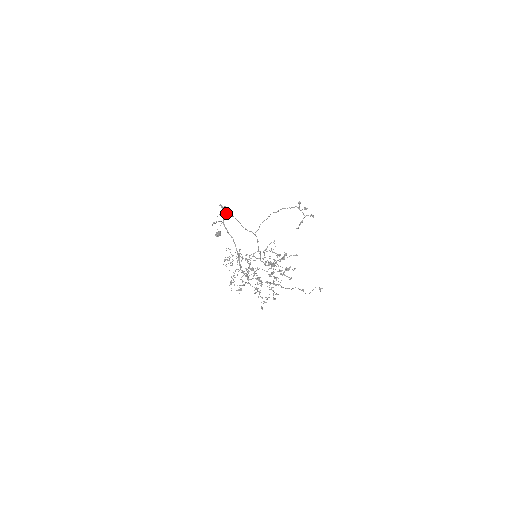
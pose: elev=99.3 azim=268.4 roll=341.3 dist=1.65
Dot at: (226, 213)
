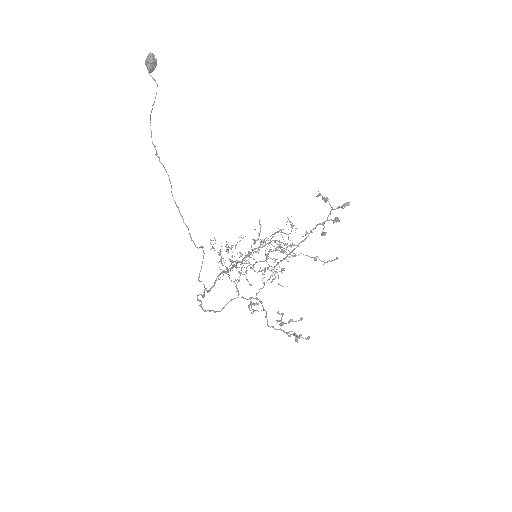
Dot at: (202, 263)
